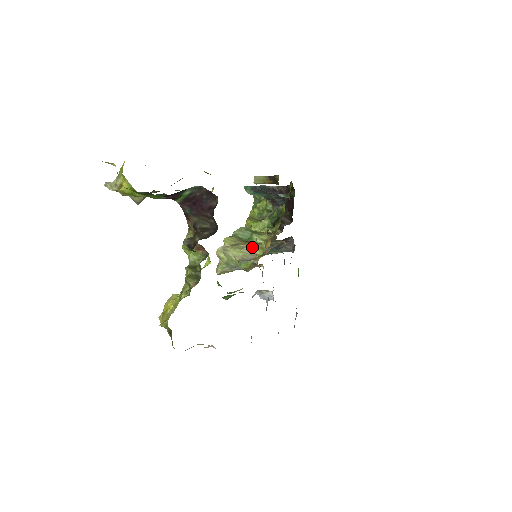
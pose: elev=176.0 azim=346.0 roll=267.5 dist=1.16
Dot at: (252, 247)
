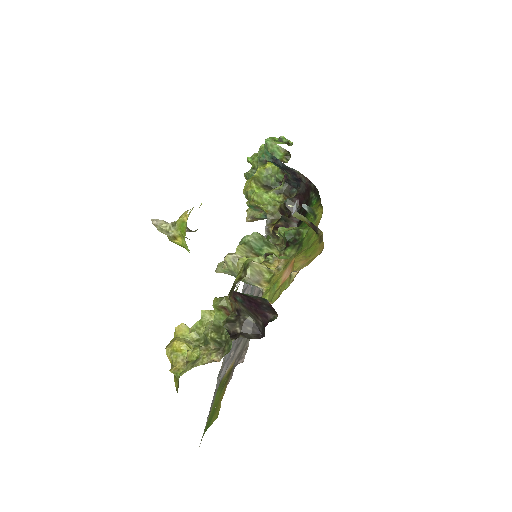
Dot at: (261, 267)
